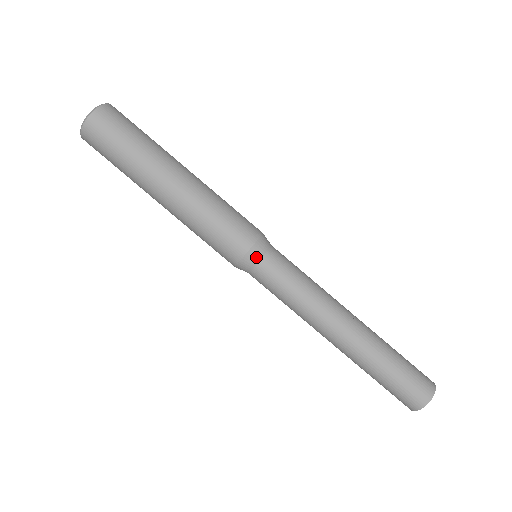
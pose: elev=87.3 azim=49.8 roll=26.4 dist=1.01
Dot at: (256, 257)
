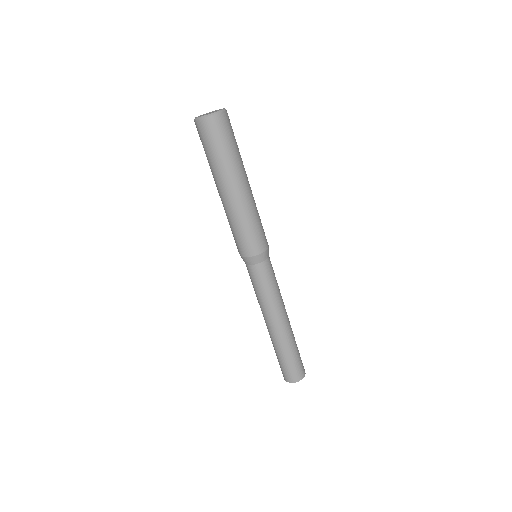
Dot at: (253, 262)
